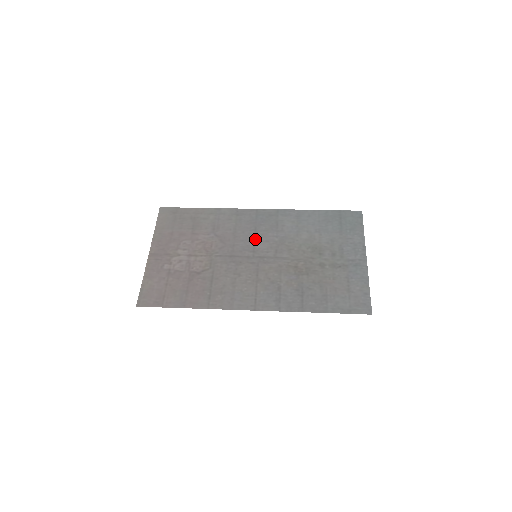
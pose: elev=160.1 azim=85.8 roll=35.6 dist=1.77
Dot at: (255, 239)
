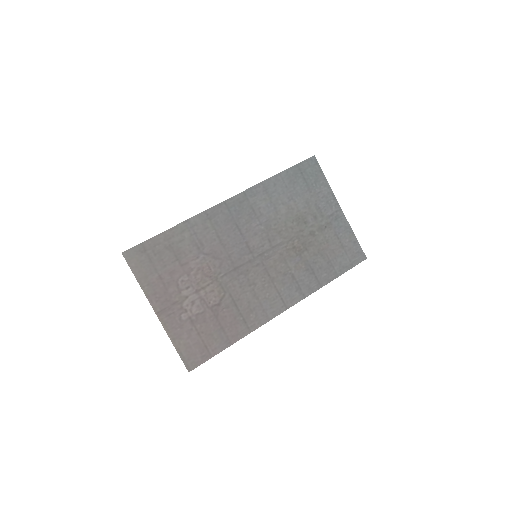
Dot at: (244, 238)
